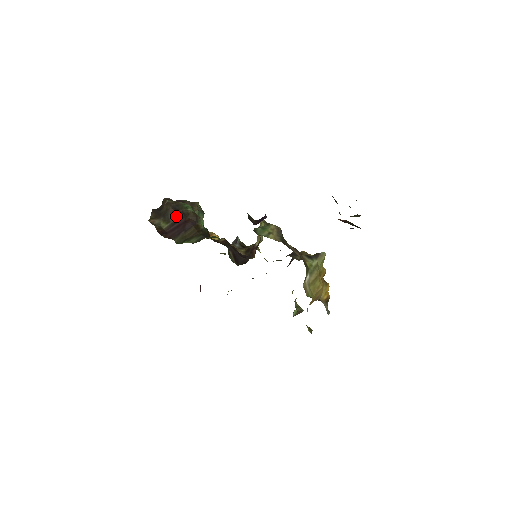
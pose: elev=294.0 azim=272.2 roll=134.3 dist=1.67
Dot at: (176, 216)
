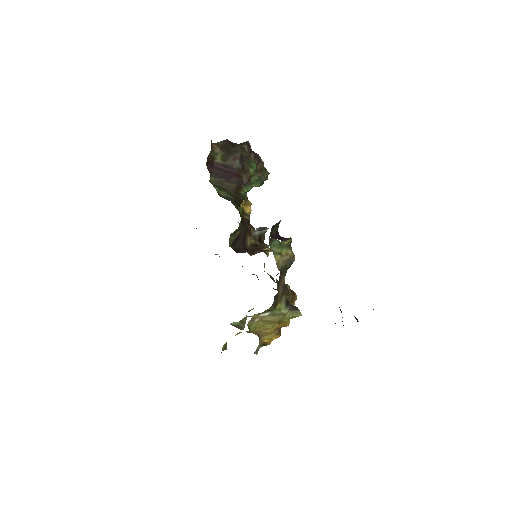
Dot at: (235, 163)
